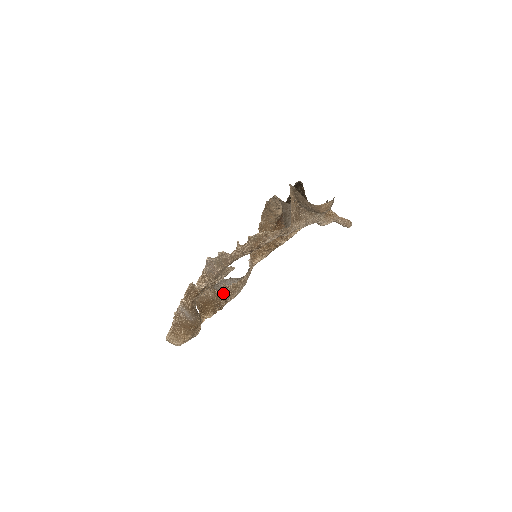
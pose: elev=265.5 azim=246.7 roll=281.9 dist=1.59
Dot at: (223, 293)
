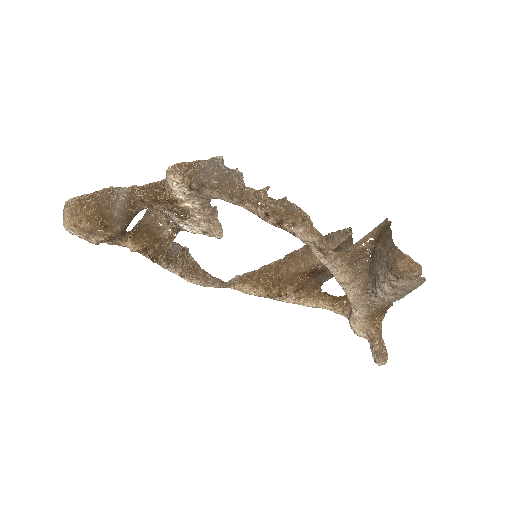
Dot at: (176, 252)
